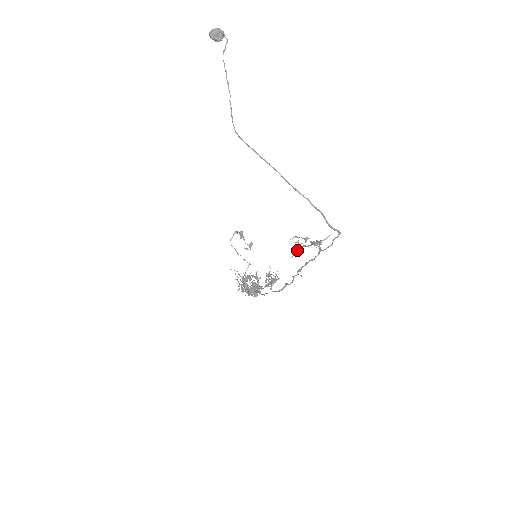
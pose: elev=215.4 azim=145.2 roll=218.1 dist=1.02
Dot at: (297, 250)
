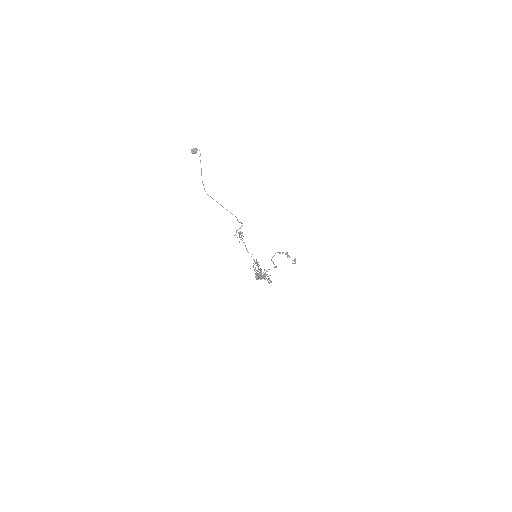
Dot at: occluded
